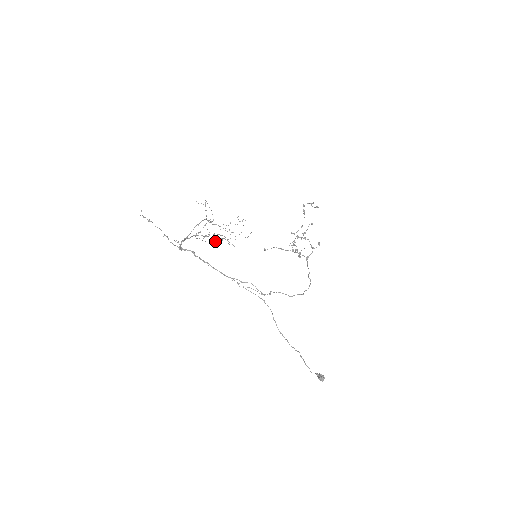
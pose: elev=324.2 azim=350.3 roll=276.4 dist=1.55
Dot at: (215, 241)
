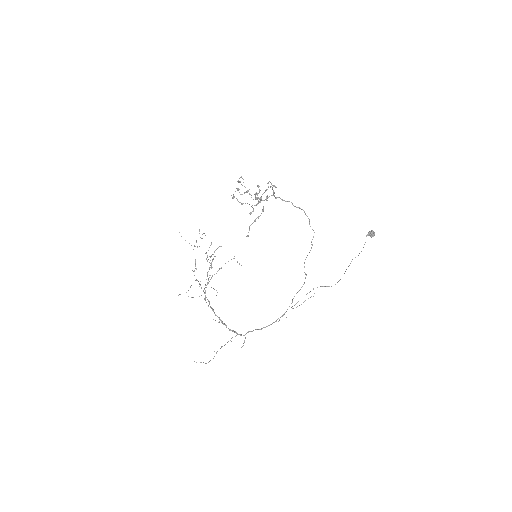
Dot at: occluded
